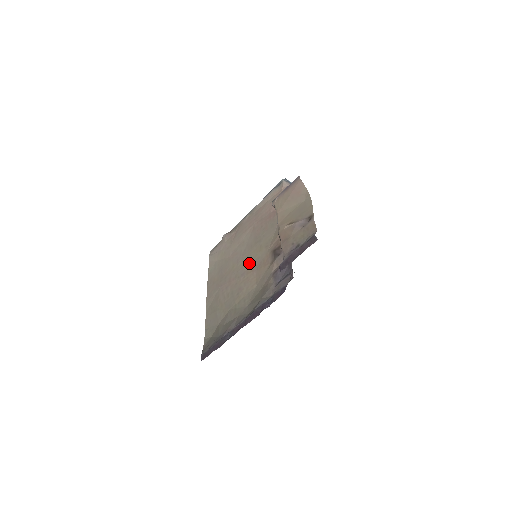
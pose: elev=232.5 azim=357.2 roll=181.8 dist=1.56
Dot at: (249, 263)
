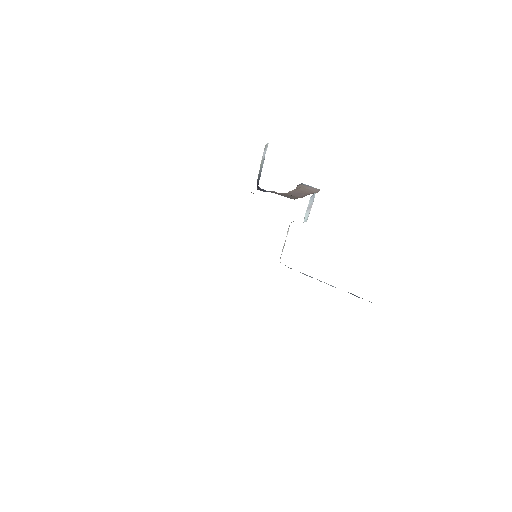
Dot at: occluded
